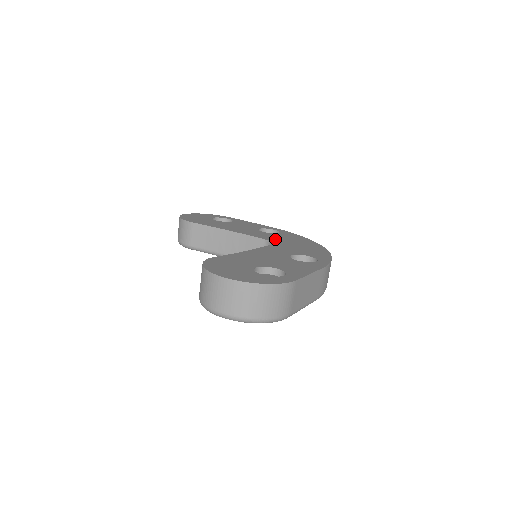
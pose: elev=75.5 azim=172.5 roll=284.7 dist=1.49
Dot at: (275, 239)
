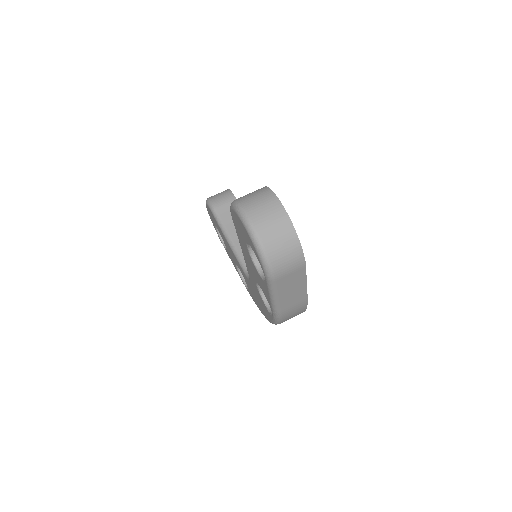
Dot at: occluded
